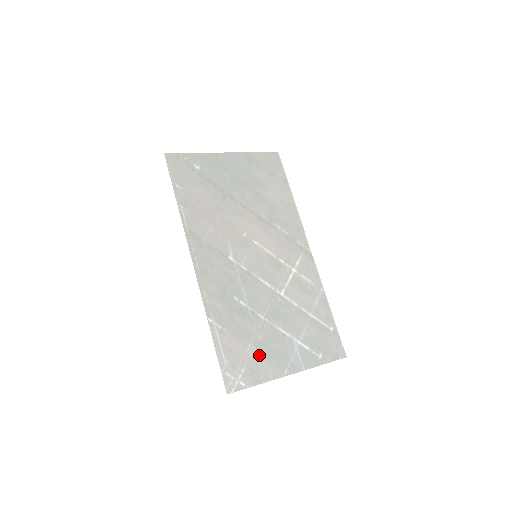
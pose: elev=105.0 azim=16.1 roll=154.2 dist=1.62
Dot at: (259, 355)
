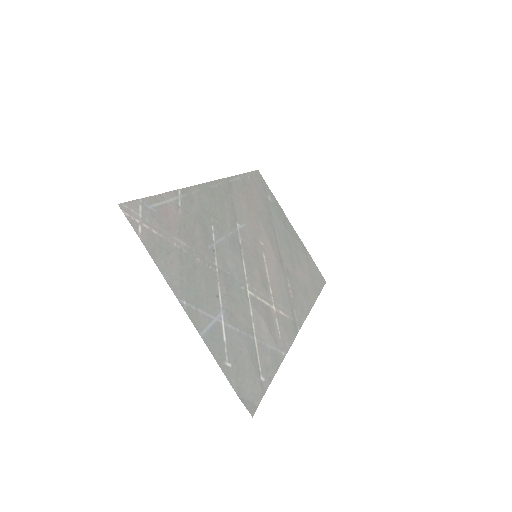
Dot at: (181, 257)
